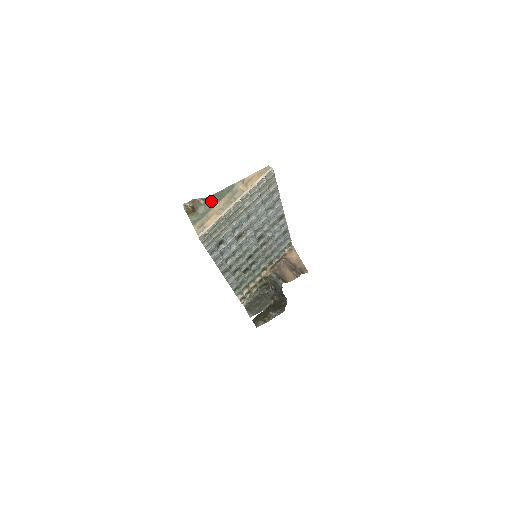
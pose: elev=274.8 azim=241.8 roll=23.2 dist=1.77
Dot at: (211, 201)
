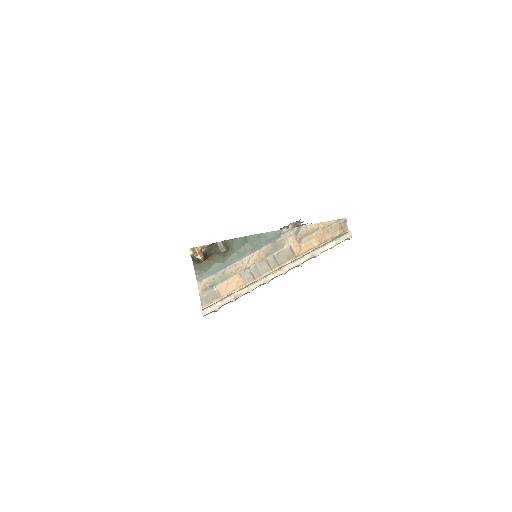
Dot at: (236, 248)
